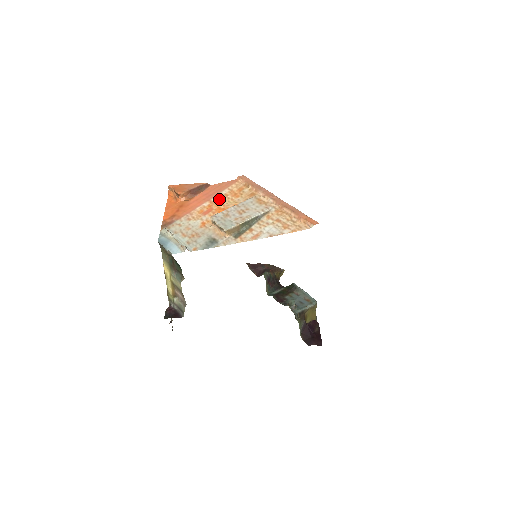
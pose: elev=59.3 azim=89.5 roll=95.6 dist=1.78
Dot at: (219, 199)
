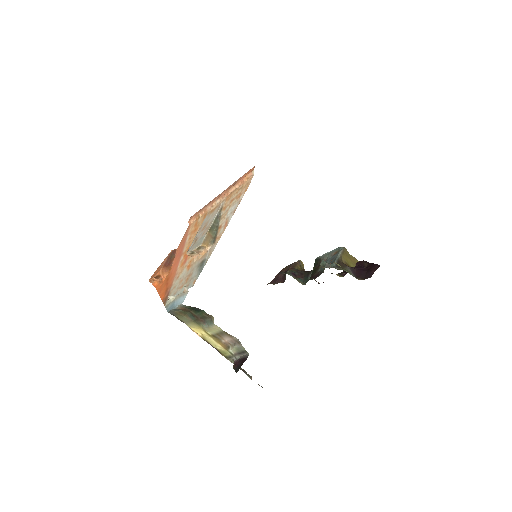
Dot at: (187, 245)
